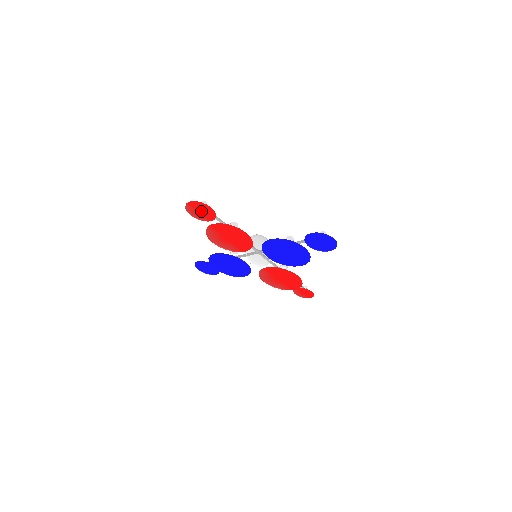
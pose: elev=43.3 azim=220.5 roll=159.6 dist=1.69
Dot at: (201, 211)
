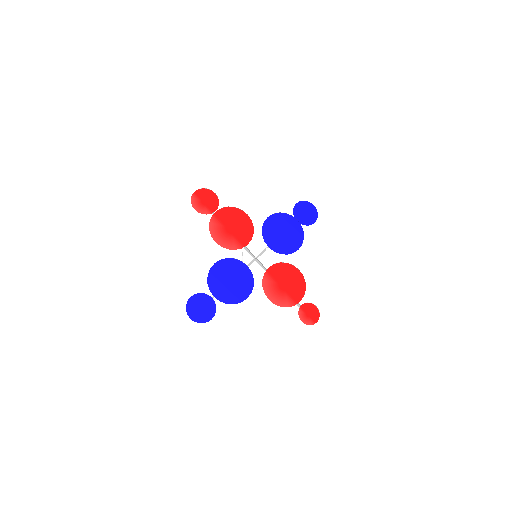
Dot at: (205, 201)
